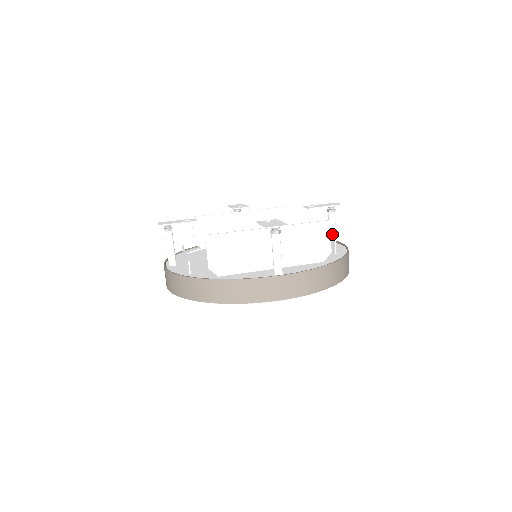
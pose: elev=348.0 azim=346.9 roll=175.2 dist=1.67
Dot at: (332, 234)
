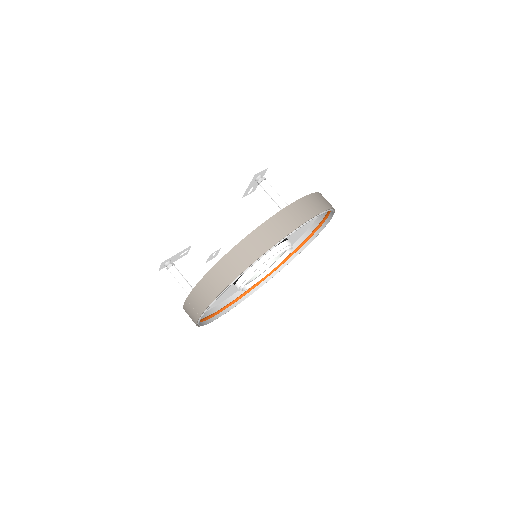
Dot at: occluded
